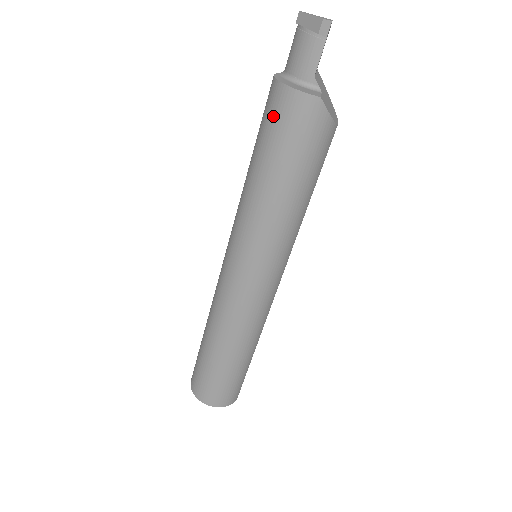
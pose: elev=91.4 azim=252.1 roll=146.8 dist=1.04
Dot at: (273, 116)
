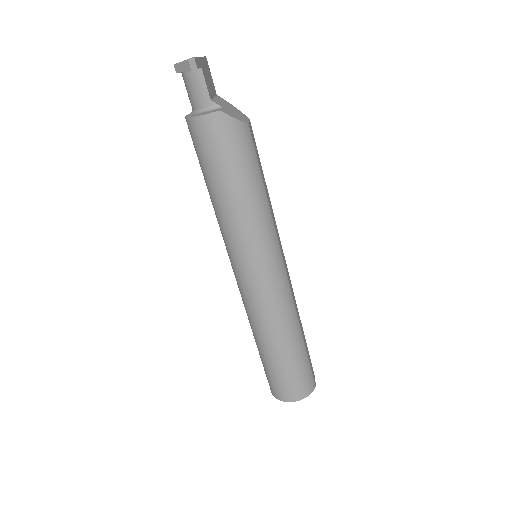
Dot at: (198, 144)
